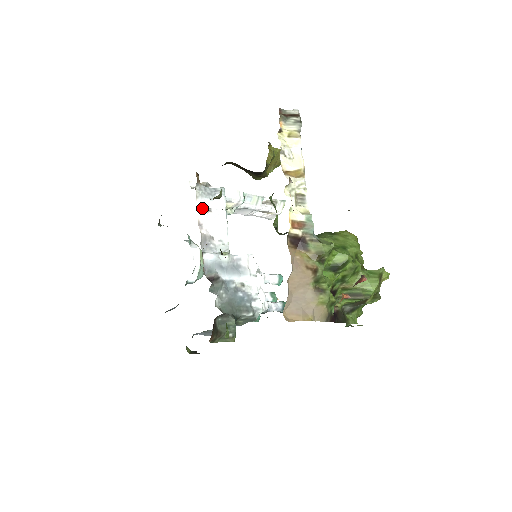
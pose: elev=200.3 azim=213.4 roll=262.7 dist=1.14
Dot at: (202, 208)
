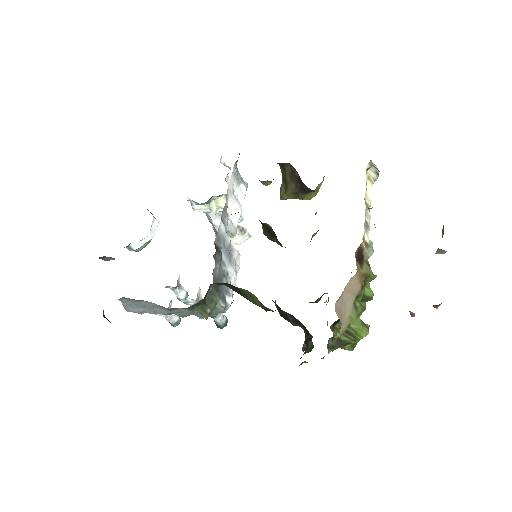
Dot at: (232, 184)
